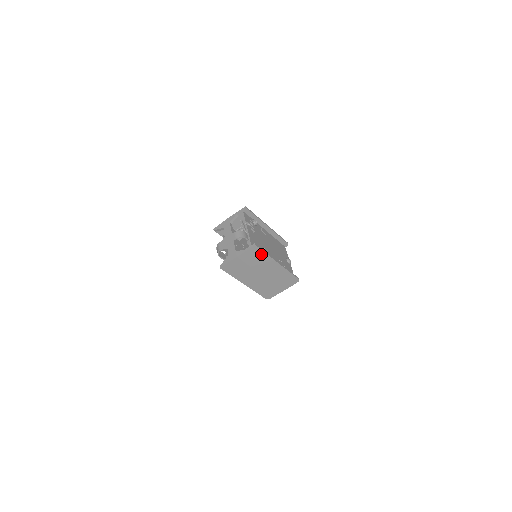
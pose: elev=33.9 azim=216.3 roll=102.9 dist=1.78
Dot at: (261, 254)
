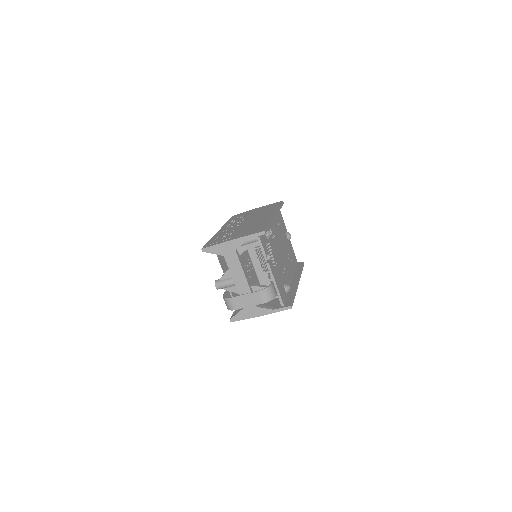
Dot at: (289, 299)
